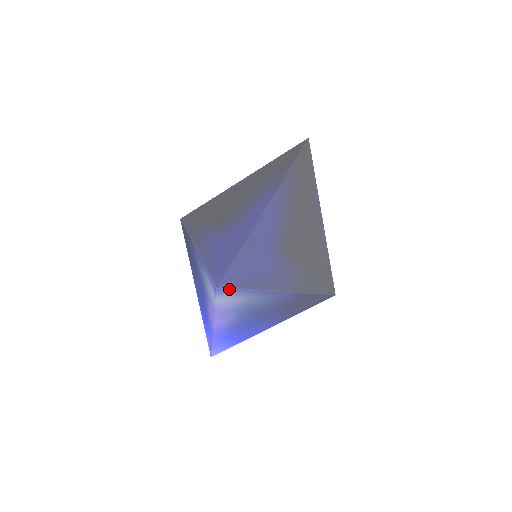
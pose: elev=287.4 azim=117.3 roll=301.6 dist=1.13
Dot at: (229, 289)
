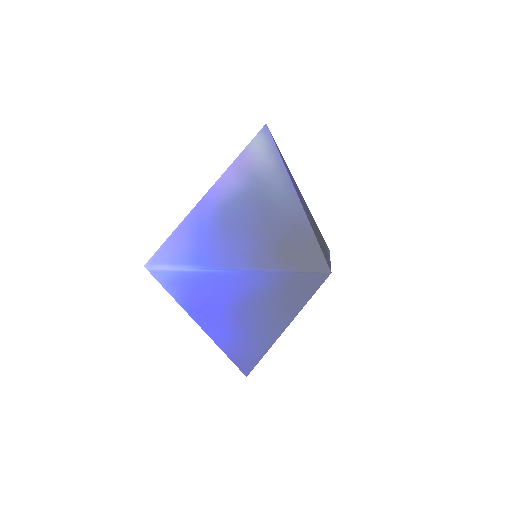
Dot at: (271, 135)
